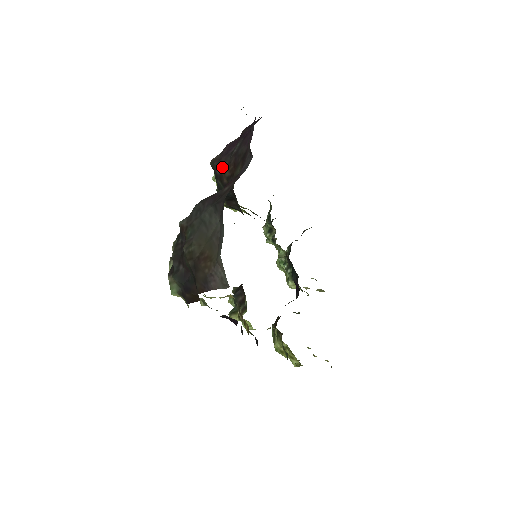
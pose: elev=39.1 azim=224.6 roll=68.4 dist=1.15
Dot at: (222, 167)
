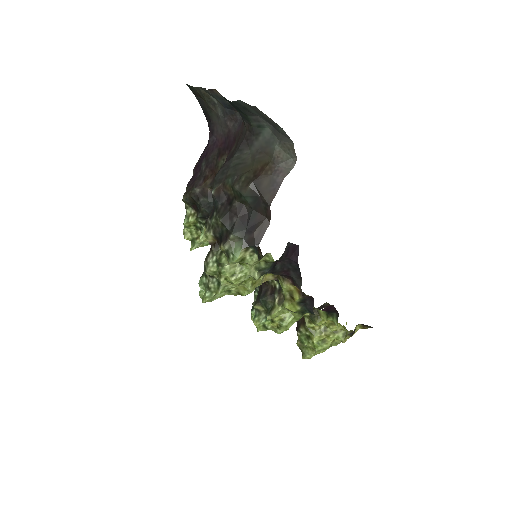
Dot at: (200, 184)
